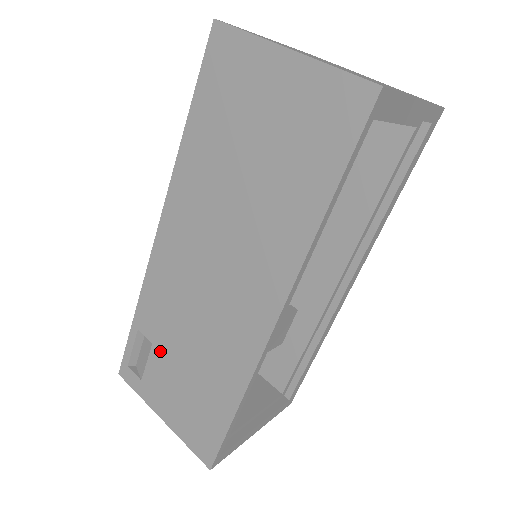
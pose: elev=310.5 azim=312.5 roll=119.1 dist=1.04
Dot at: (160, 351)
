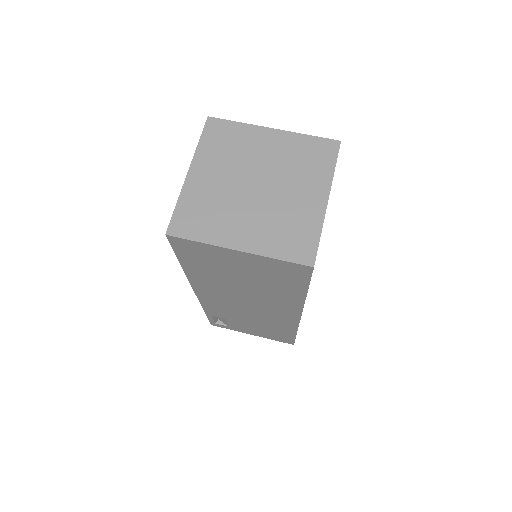
Dot at: (233, 321)
